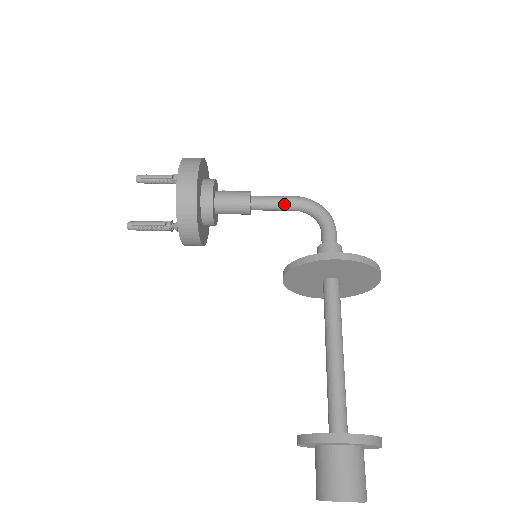
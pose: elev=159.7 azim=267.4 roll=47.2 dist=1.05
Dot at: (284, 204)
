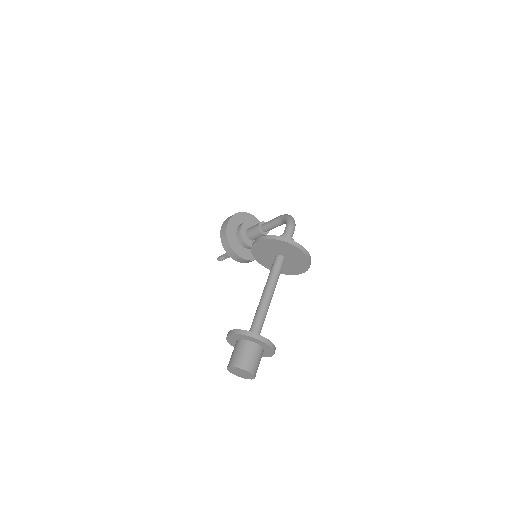
Dot at: (274, 222)
